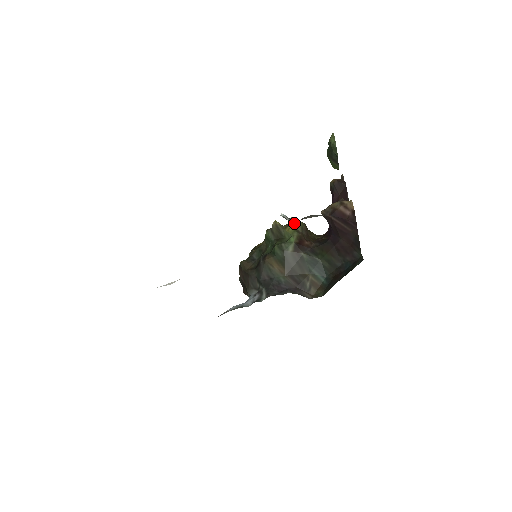
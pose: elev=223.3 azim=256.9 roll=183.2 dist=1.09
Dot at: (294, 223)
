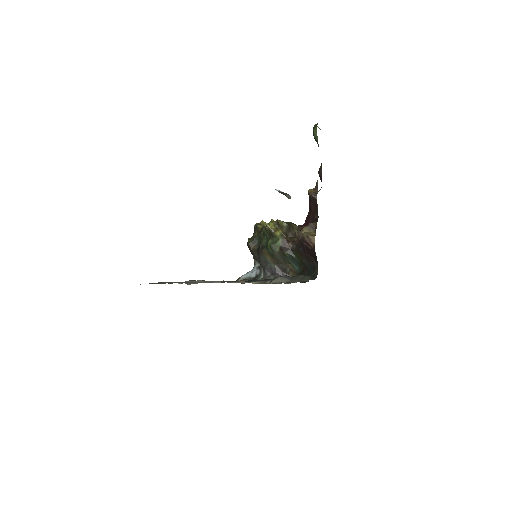
Dot at: (281, 224)
